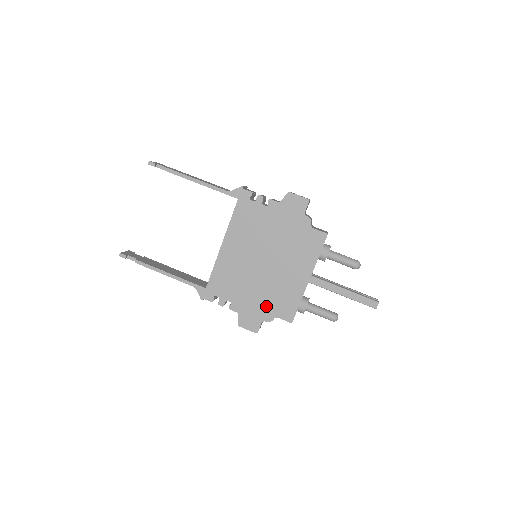
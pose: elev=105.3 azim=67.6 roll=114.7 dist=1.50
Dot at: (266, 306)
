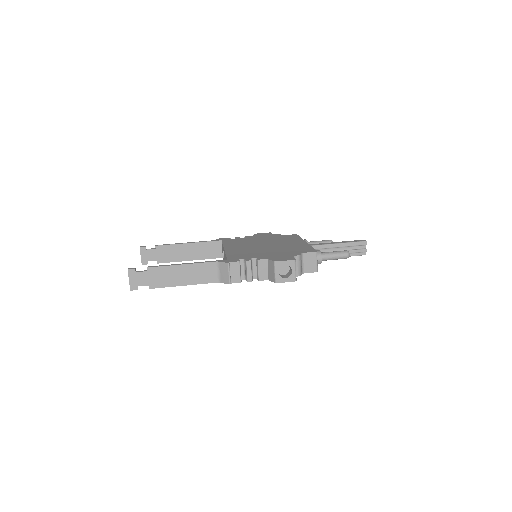
Dot at: (288, 253)
